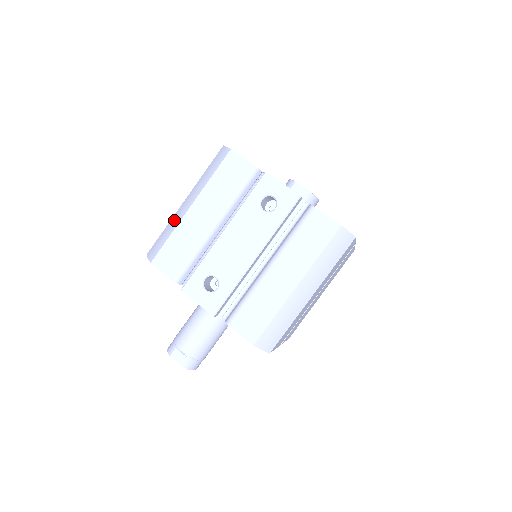
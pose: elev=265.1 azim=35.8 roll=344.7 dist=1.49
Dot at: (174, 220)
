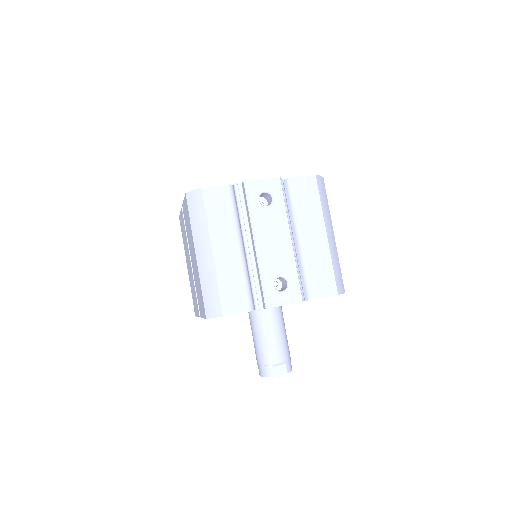
Dot at: (206, 273)
